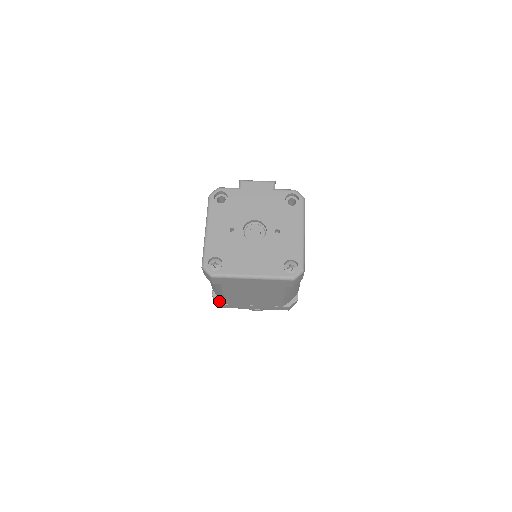
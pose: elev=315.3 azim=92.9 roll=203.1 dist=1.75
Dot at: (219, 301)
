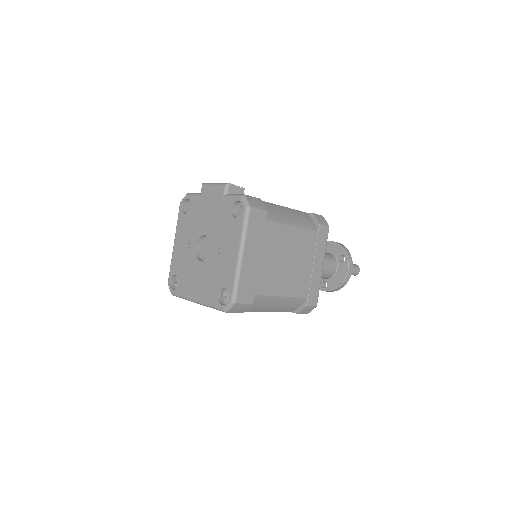
Dot at: occluded
